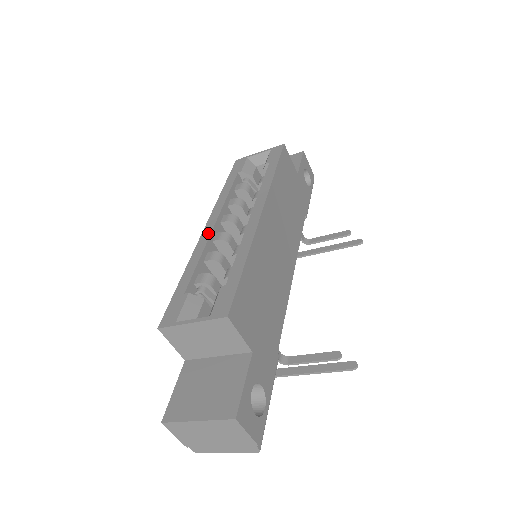
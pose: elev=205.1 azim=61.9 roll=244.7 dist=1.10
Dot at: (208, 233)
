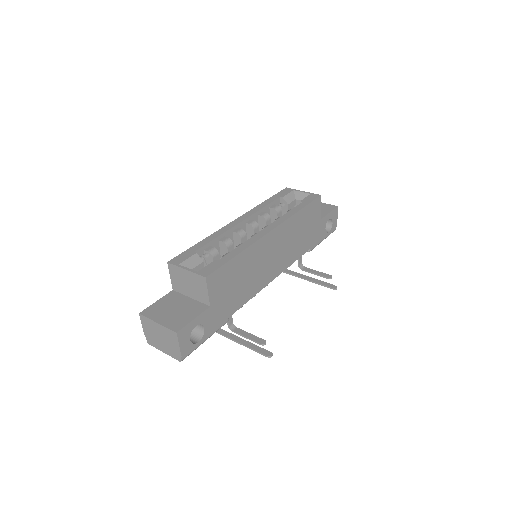
Dot at: (233, 225)
